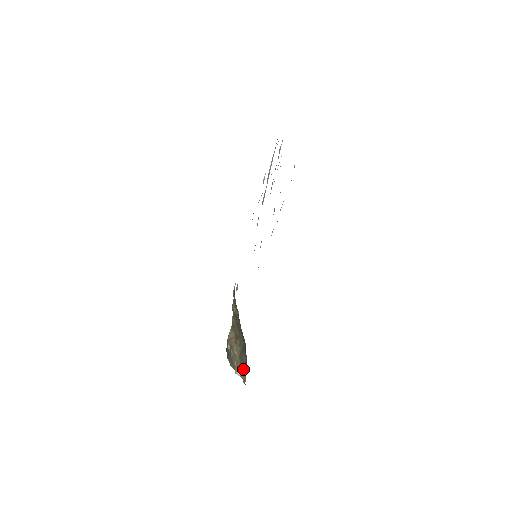
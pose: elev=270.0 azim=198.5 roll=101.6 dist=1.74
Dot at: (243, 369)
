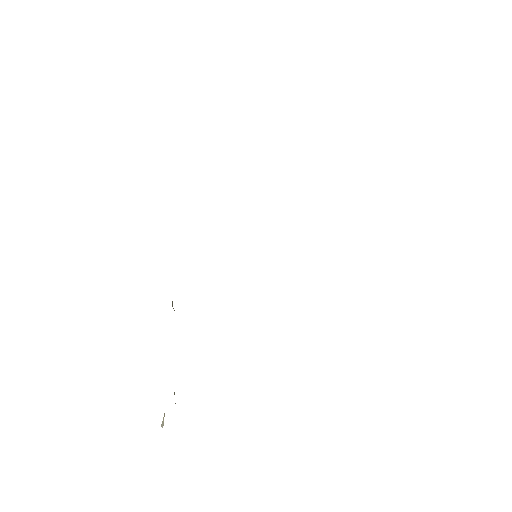
Dot at: occluded
